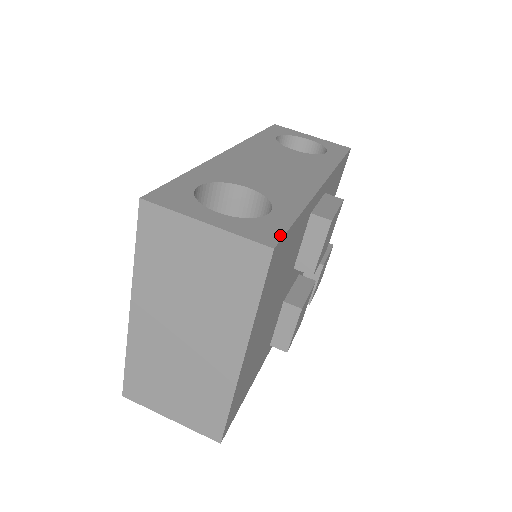
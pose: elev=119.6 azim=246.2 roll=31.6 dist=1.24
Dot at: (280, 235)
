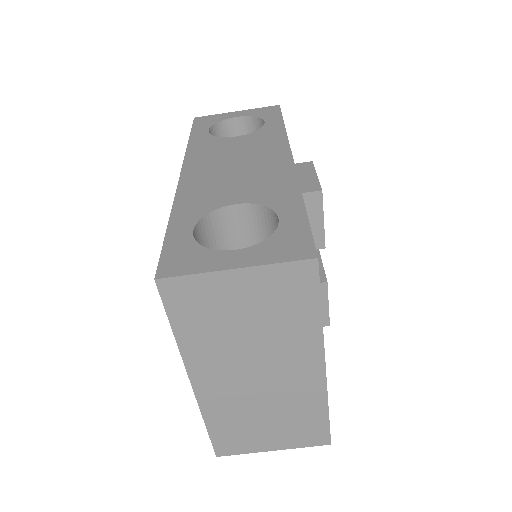
Dot at: (309, 239)
